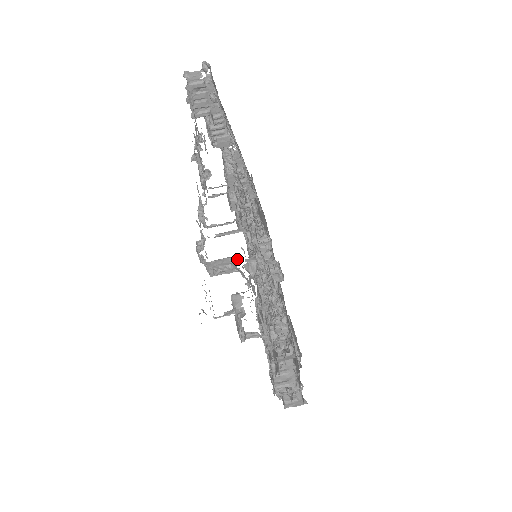
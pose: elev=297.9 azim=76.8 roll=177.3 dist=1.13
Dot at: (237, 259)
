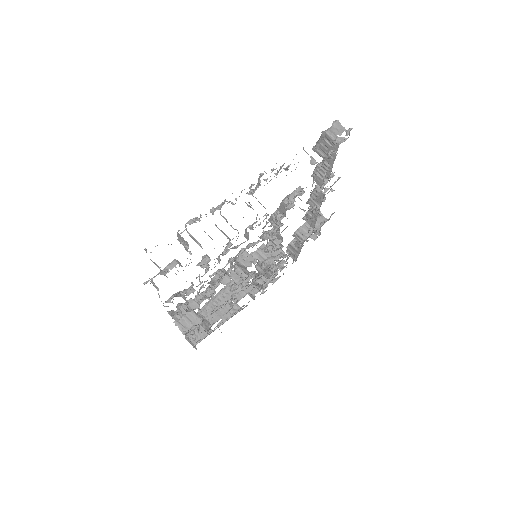
Dot at: occluded
